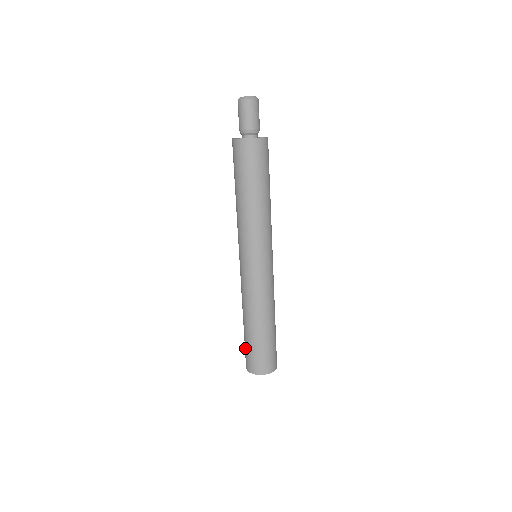
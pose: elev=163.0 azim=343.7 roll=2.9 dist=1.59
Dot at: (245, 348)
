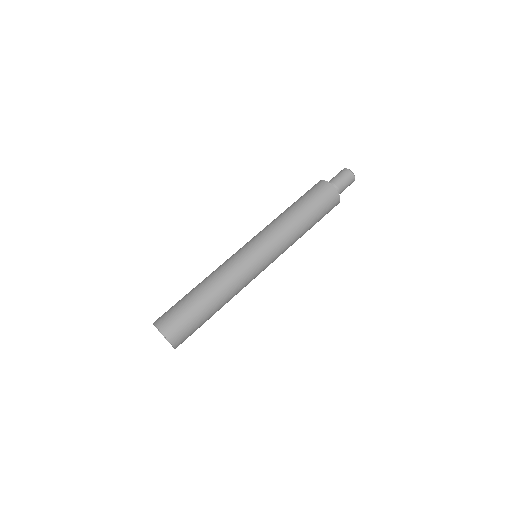
Dot at: occluded
